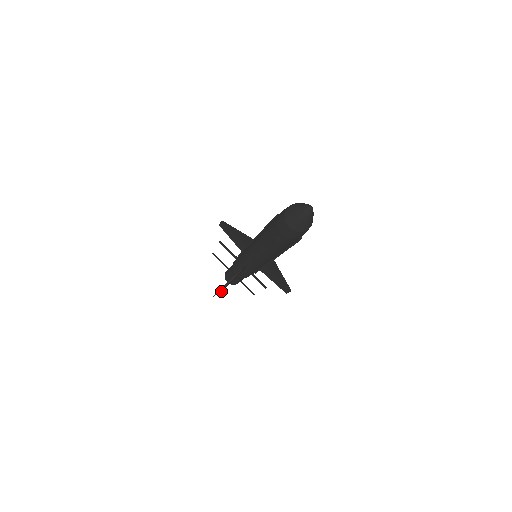
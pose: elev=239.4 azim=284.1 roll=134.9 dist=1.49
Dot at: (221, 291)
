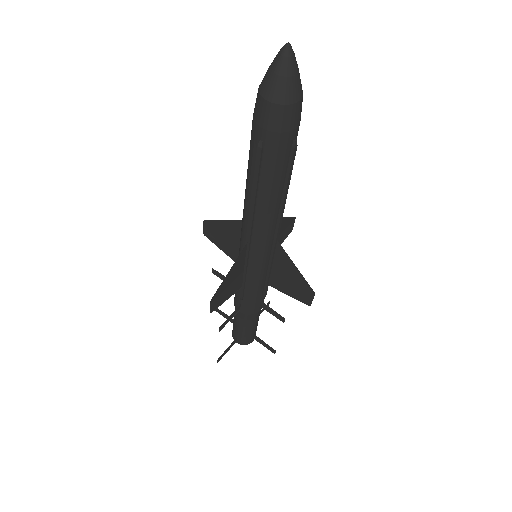
Dot at: (211, 306)
